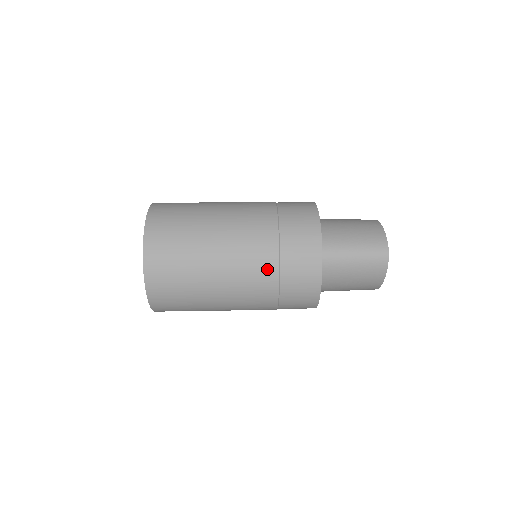
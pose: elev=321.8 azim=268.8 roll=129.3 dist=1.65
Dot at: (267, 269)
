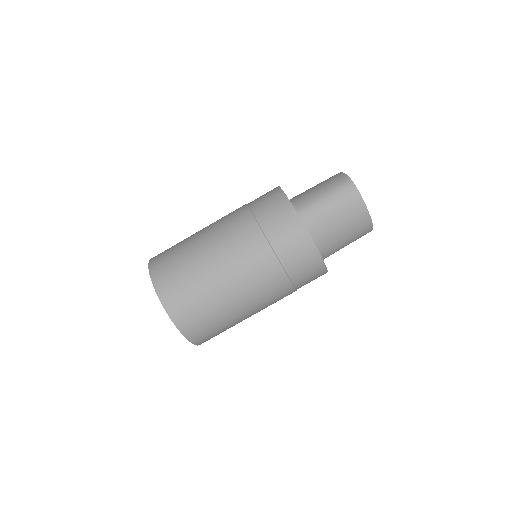
Dot at: occluded
